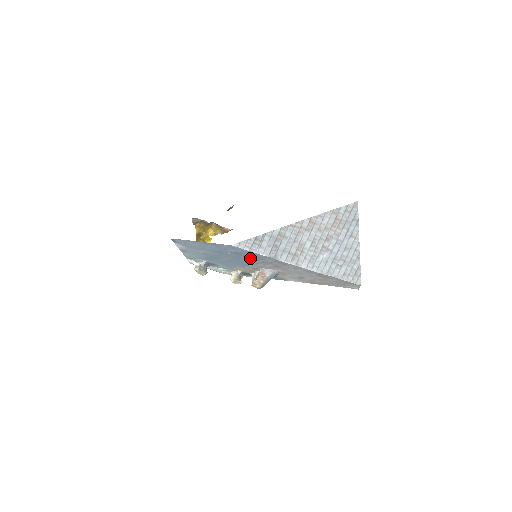
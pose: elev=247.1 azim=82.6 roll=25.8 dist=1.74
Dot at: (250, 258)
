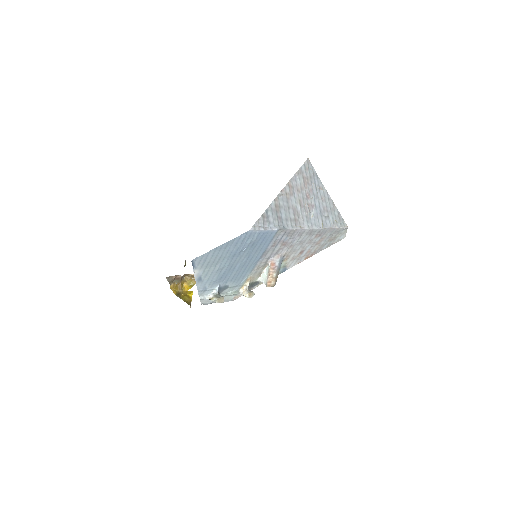
Dot at: (262, 245)
